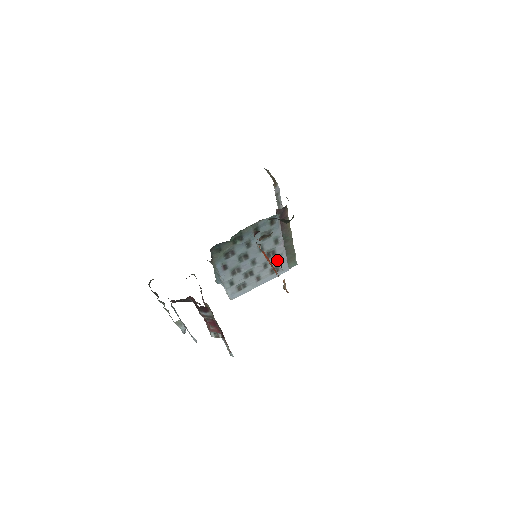
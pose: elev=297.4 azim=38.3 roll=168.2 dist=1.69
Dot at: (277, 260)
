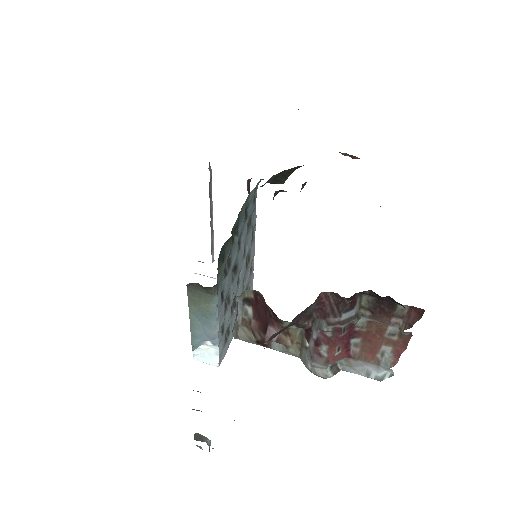
Dot at: (249, 272)
